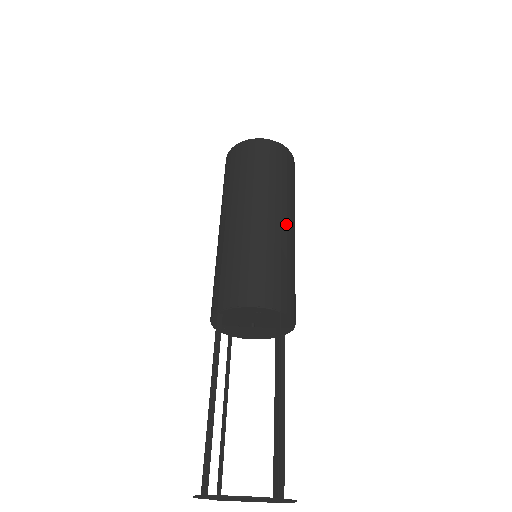
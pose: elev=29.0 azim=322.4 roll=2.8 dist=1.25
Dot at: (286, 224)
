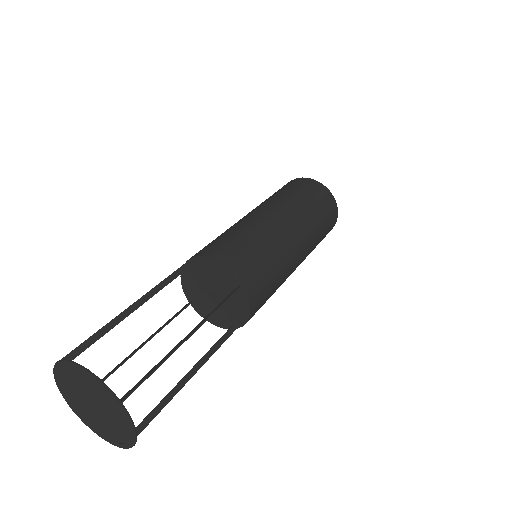
Dot at: (297, 241)
